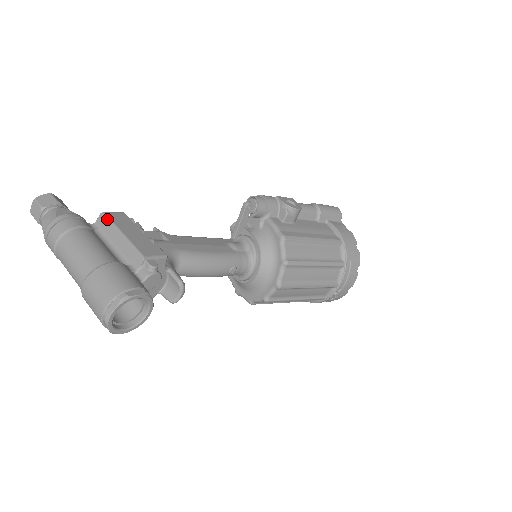
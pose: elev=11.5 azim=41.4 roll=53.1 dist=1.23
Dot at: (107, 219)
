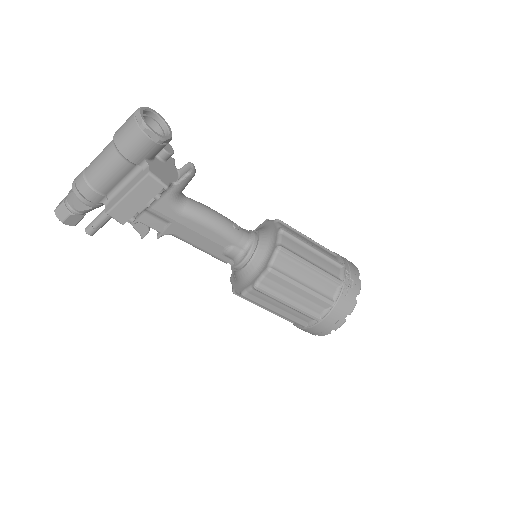
Dot at: occluded
